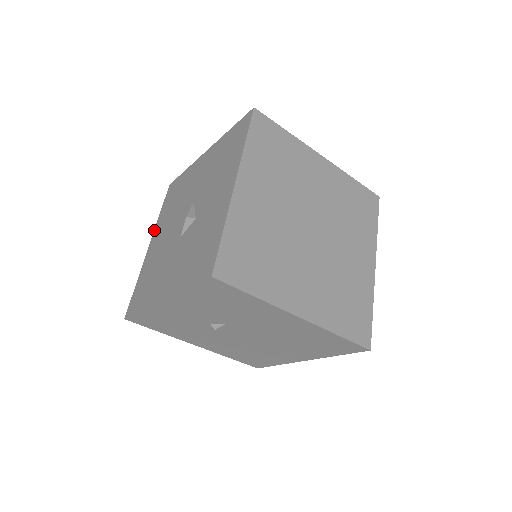
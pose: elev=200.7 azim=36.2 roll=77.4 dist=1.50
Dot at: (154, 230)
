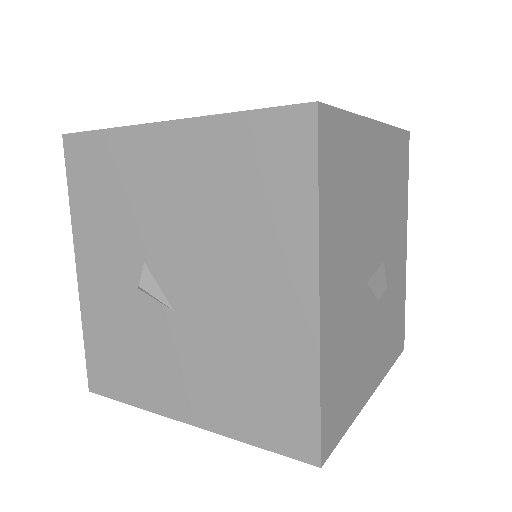
Dot at: occluded
